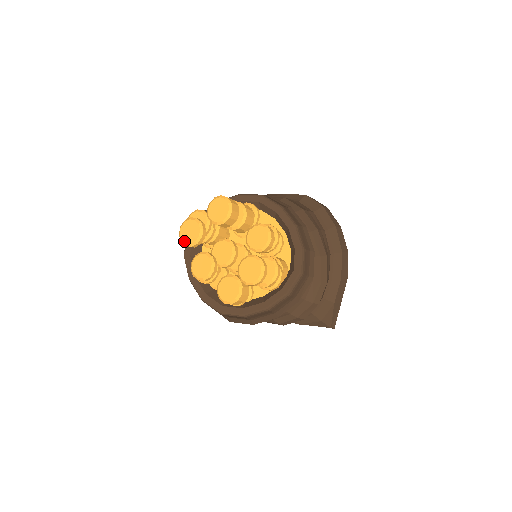
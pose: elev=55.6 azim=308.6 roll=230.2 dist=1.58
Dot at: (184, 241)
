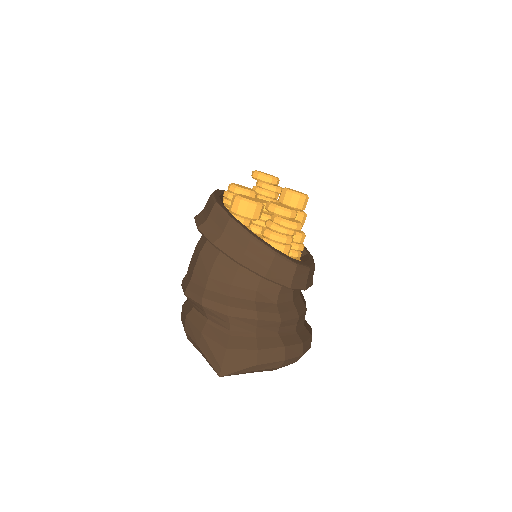
Dot at: (257, 171)
